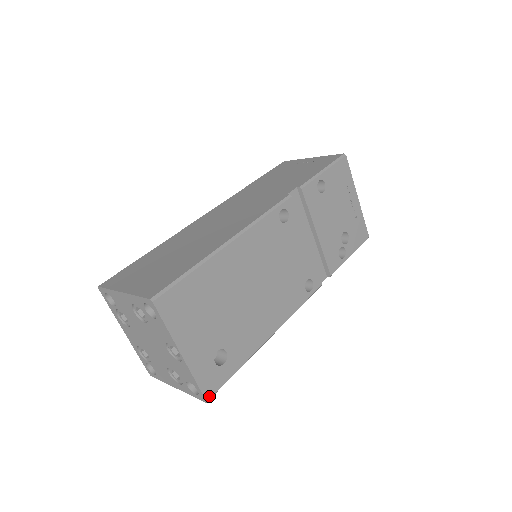
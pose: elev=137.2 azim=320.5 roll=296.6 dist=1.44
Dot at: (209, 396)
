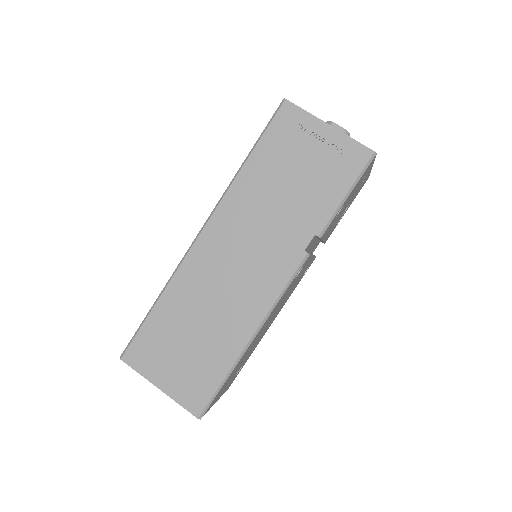
Dot at: occluded
